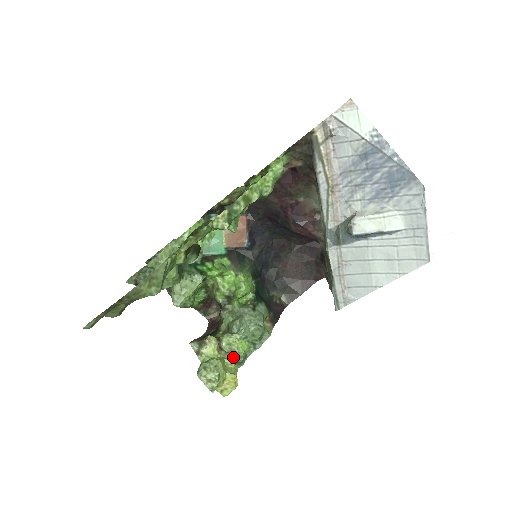
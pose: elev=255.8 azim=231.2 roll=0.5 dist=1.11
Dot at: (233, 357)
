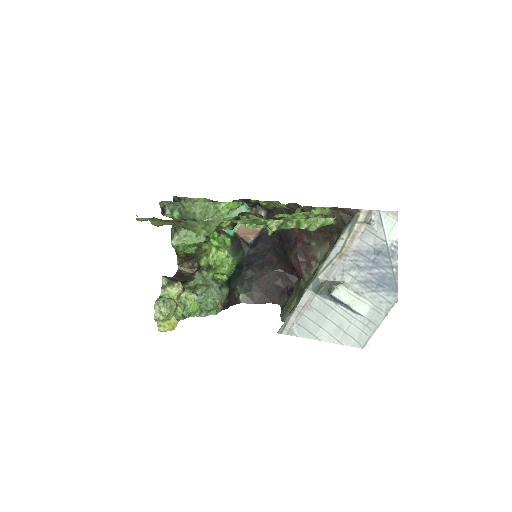
Dot at: (183, 309)
